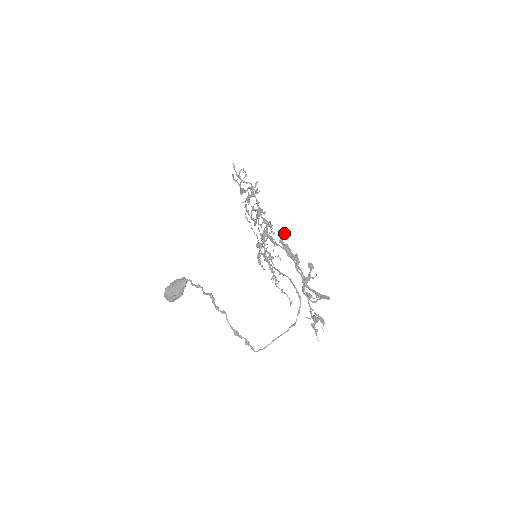
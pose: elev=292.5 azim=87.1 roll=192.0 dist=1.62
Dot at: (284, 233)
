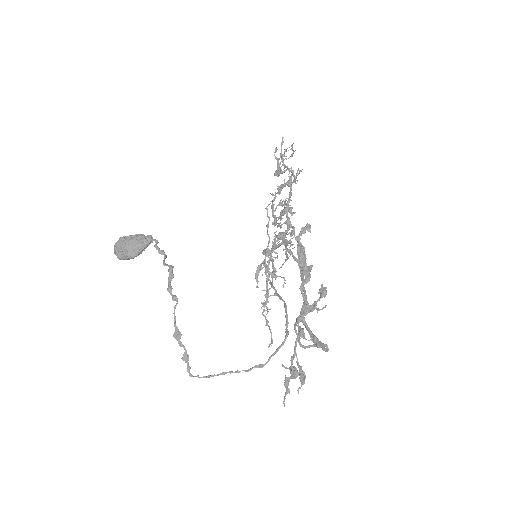
Dot at: (308, 229)
